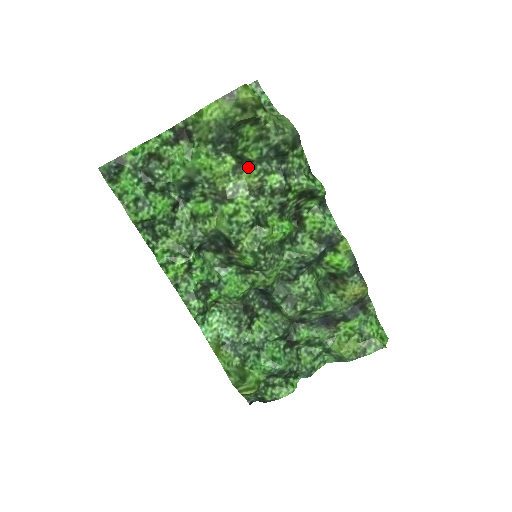
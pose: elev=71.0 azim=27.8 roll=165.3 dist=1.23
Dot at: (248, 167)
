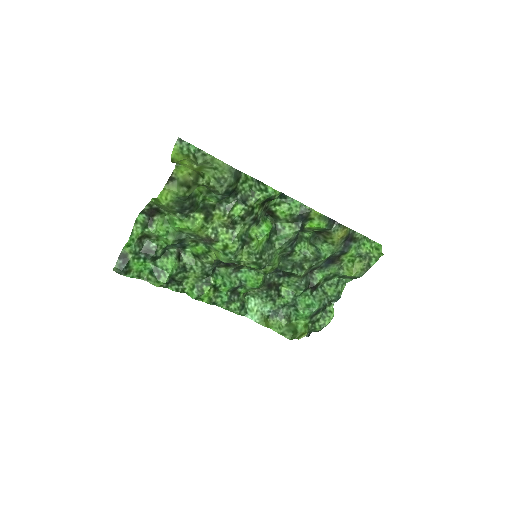
Dot at: (214, 212)
